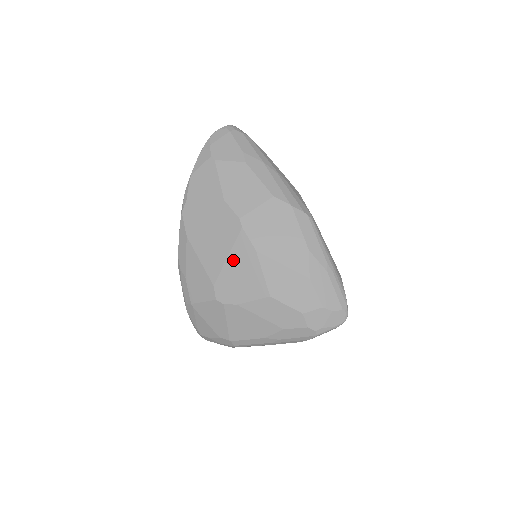
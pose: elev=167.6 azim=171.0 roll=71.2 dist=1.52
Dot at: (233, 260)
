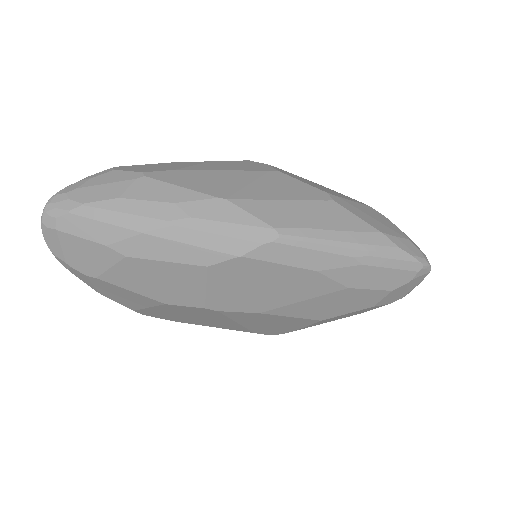
Dot at: (246, 322)
